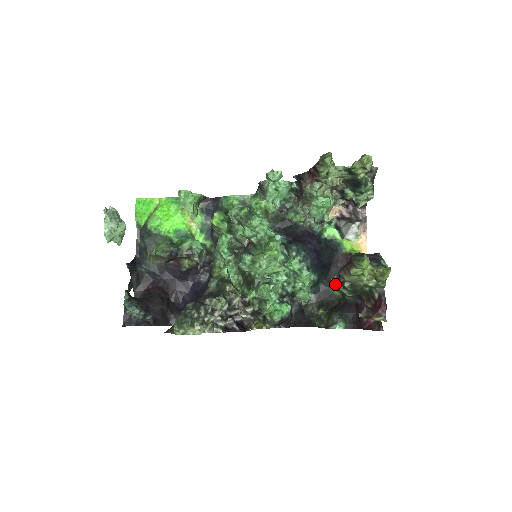
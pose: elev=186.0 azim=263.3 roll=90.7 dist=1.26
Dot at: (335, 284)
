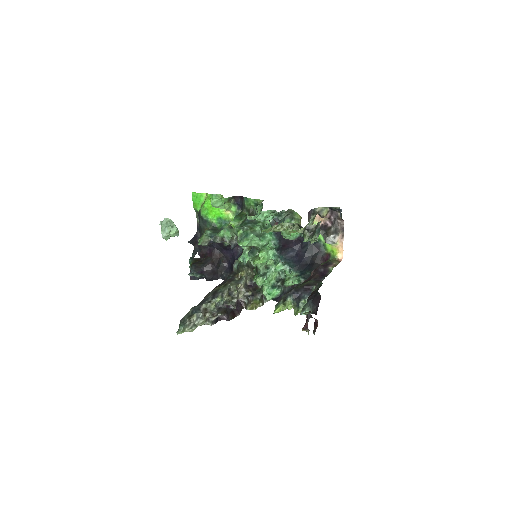
Dot at: occluded
